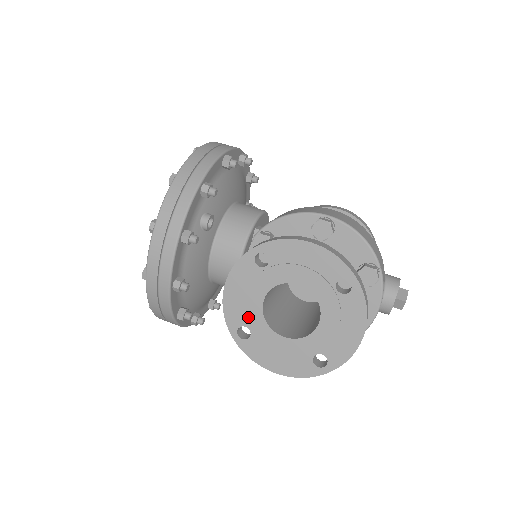
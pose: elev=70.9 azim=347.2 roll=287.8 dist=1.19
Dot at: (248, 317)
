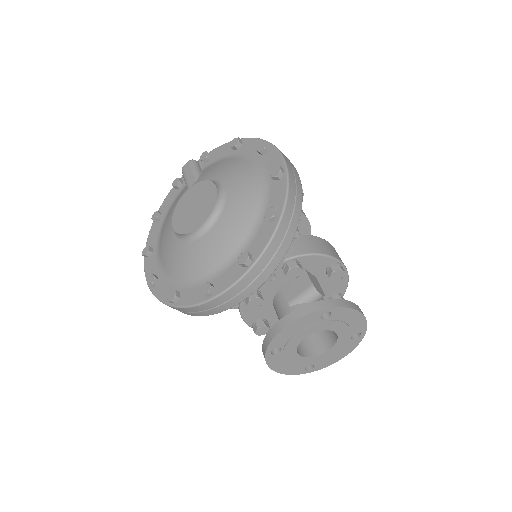
Dot at: (288, 344)
